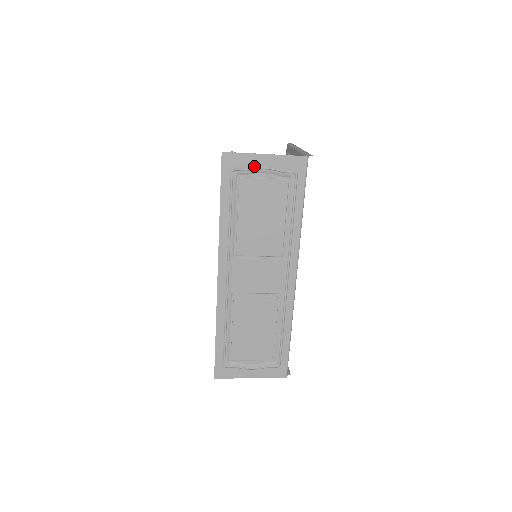
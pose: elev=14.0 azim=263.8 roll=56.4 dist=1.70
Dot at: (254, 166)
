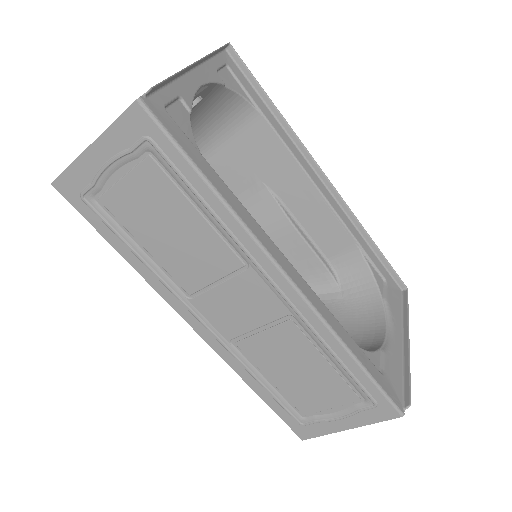
Dot at: (96, 172)
